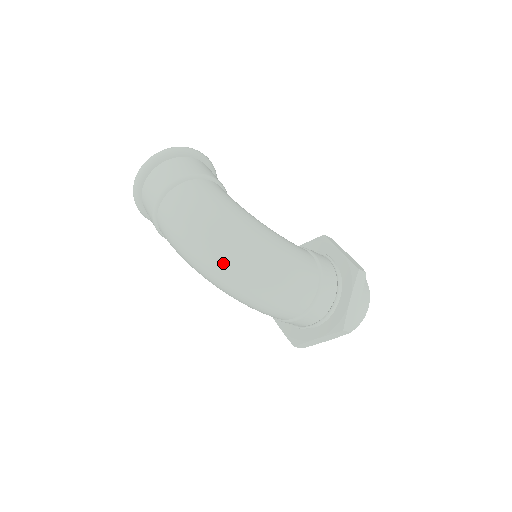
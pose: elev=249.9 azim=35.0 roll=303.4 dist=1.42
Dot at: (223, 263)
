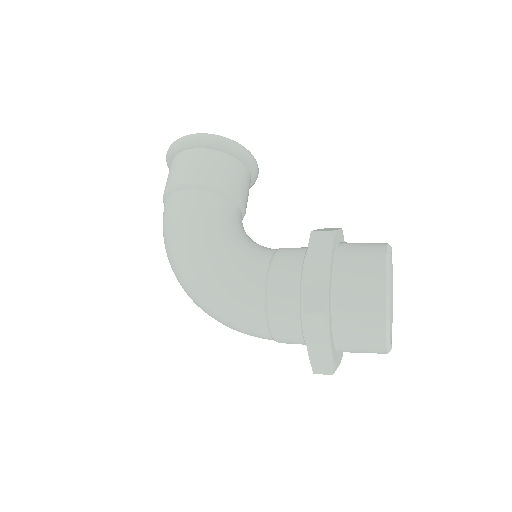
Dot at: occluded
